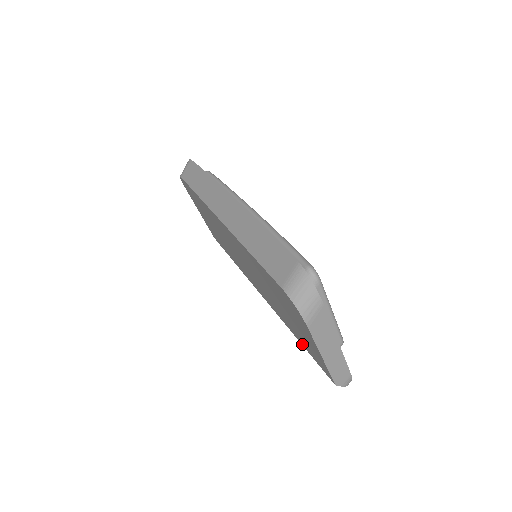
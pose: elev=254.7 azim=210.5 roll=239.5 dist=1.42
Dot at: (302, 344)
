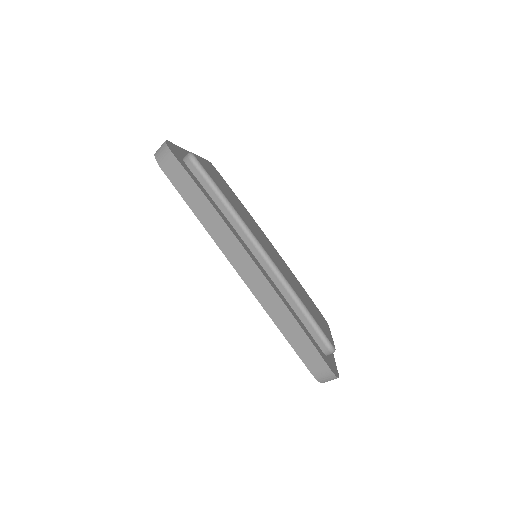
Dot at: occluded
